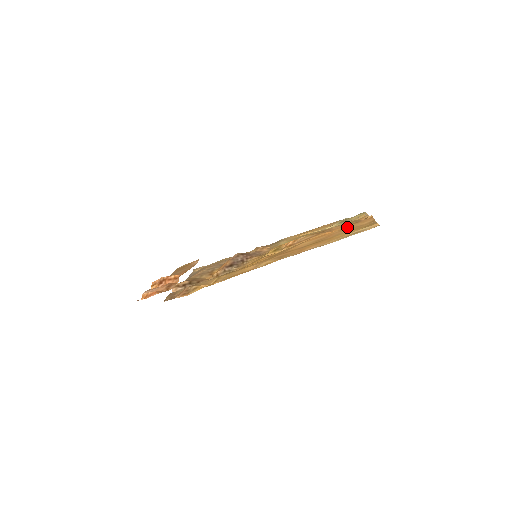
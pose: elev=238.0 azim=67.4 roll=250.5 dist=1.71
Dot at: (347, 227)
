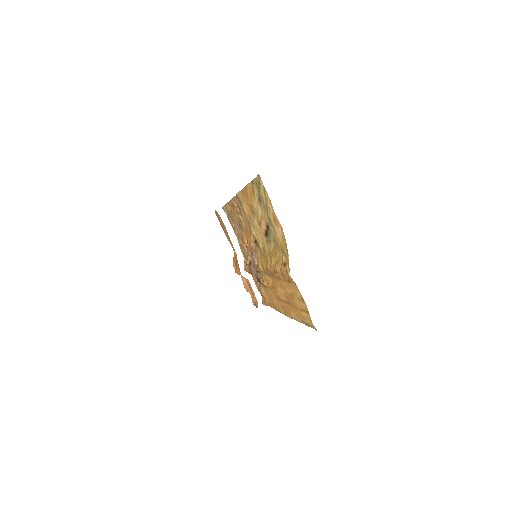
Dot at: (290, 289)
